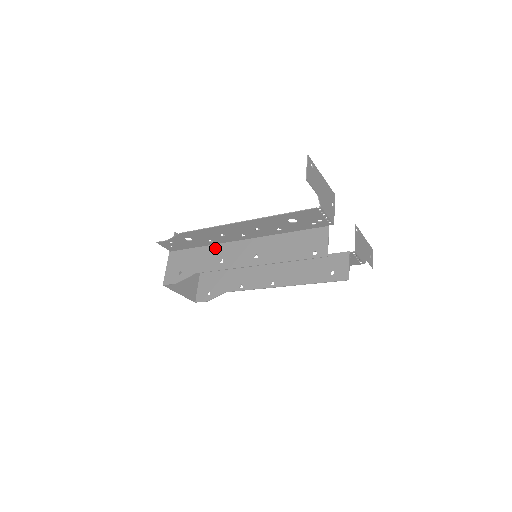
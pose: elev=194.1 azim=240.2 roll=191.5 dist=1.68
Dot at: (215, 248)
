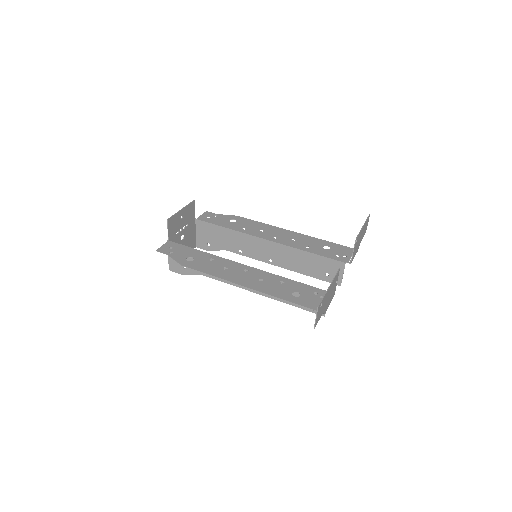
Dot at: occluded
